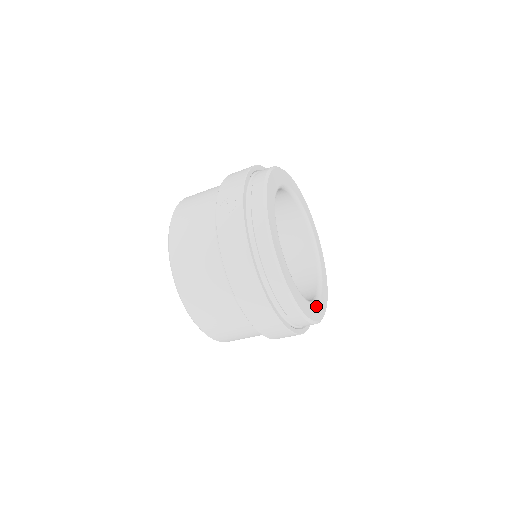
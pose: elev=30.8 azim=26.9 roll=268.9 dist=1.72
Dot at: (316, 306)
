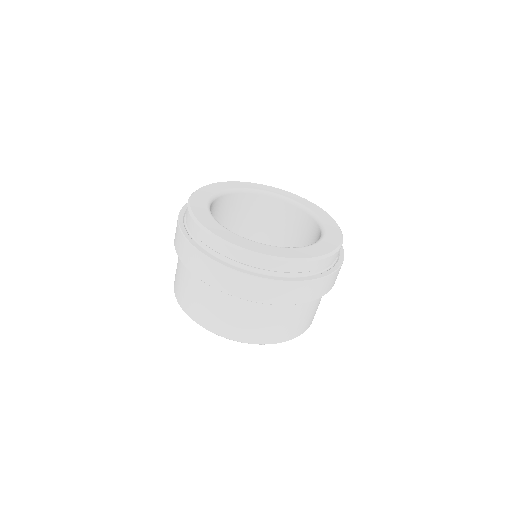
Dot at: (295, 249)
